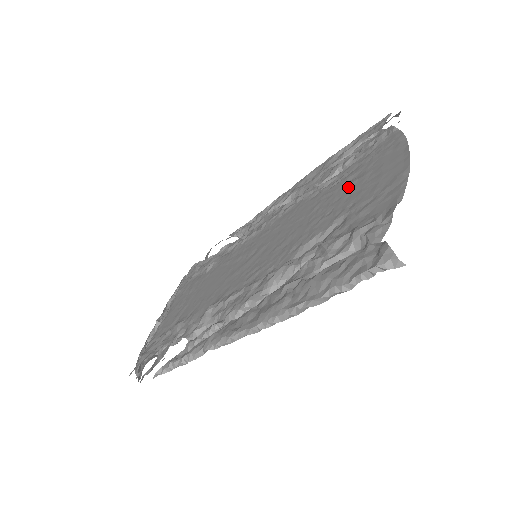
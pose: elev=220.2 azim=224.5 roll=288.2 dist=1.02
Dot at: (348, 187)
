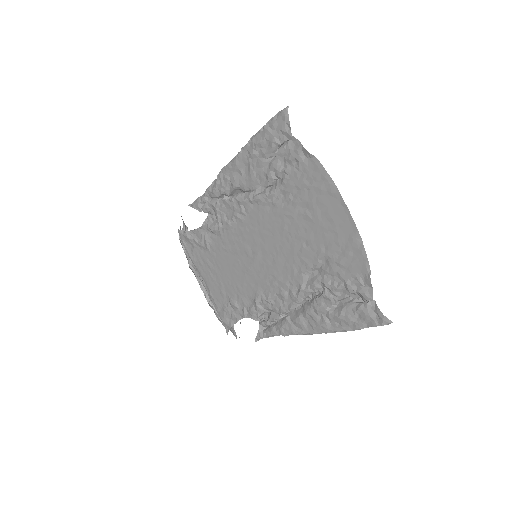
Dot at: (306, 220)
